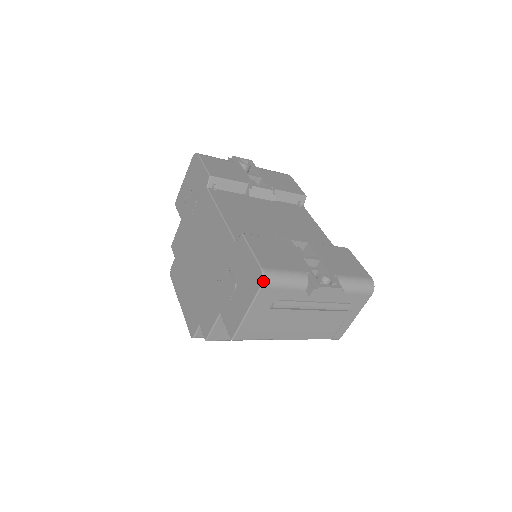
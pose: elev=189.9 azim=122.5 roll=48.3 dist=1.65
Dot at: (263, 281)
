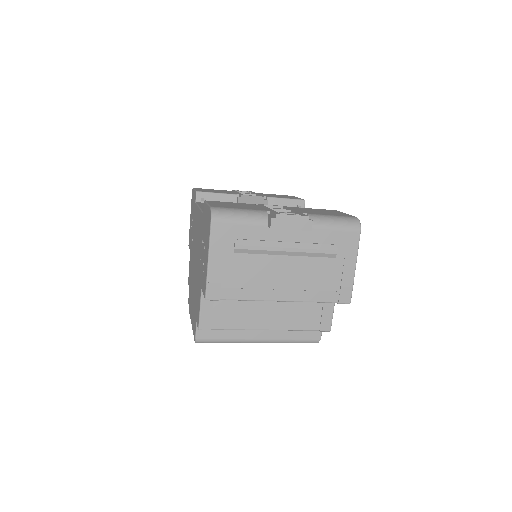
Dot at: (212, 215)
